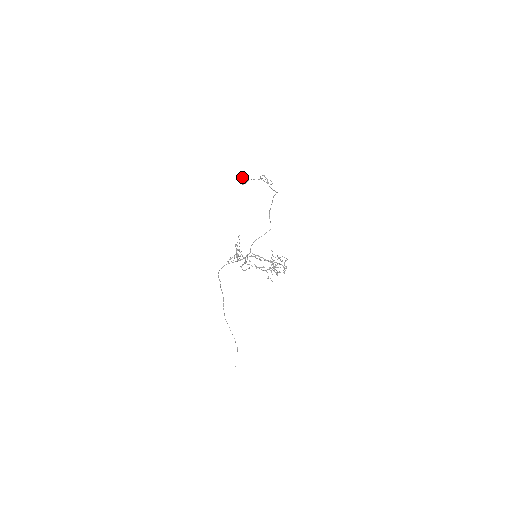
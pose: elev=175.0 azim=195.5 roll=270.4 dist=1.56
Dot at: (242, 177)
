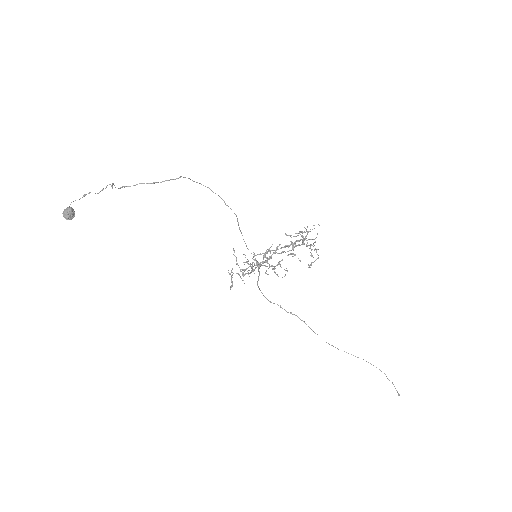
Dot at: occluded
